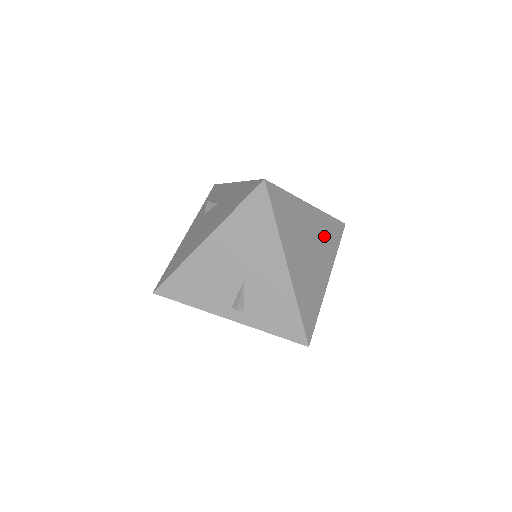
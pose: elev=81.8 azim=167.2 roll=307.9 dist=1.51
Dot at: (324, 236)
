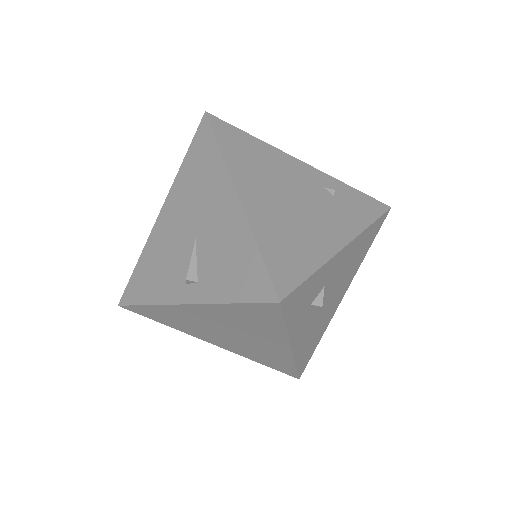
Dot at: (334, 199)
